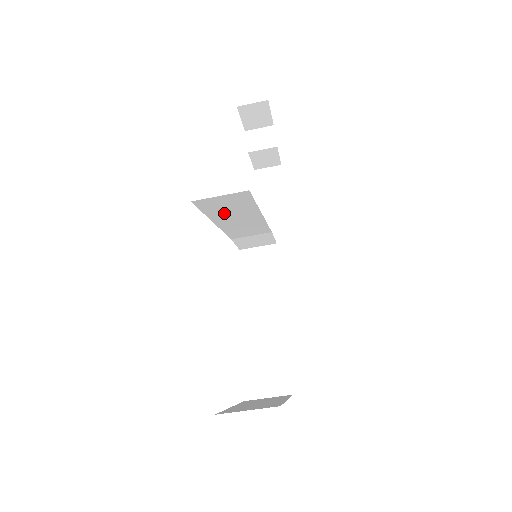
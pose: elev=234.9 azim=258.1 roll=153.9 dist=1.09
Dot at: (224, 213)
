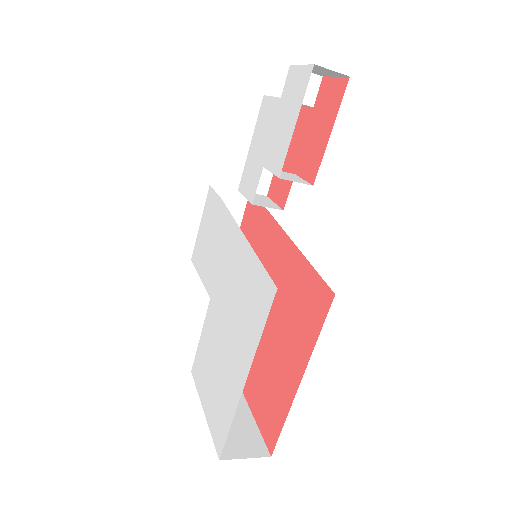
Dot at: occluded
